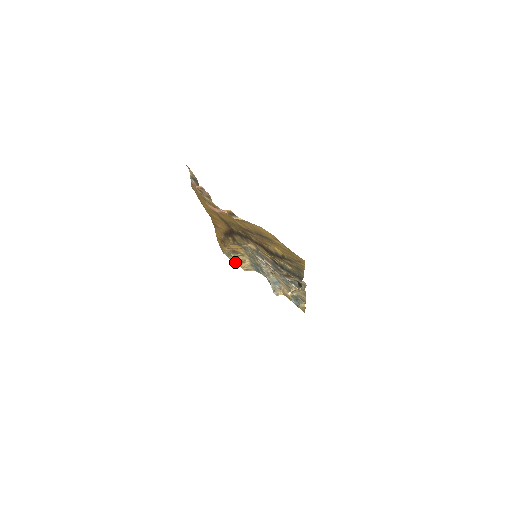
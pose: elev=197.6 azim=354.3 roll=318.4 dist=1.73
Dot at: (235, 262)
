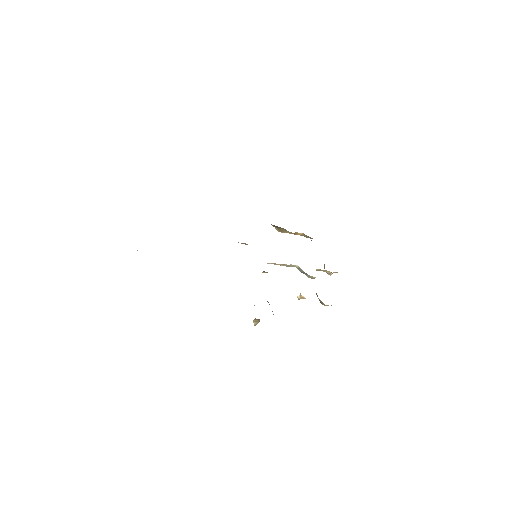
Dot at: occluded
